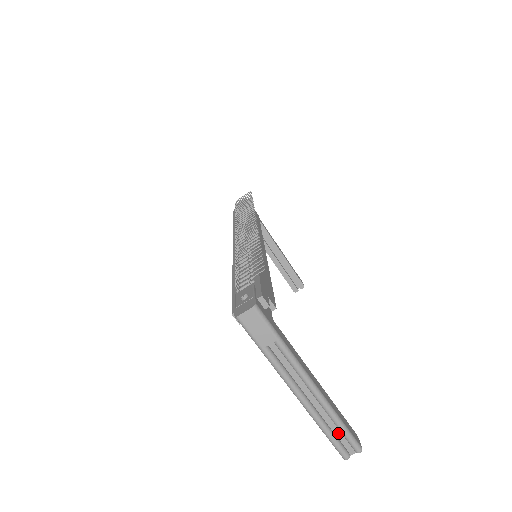
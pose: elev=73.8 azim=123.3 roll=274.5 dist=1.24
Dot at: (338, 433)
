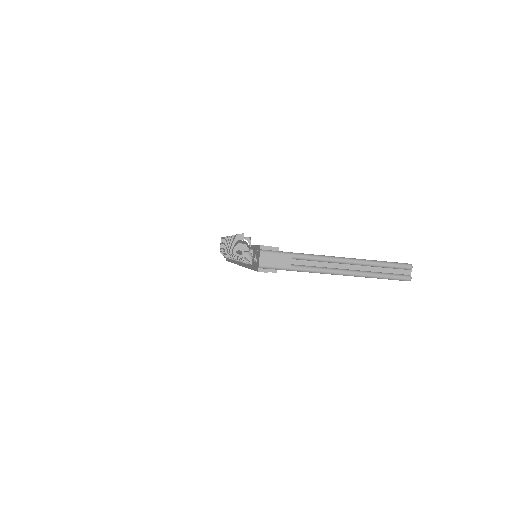
Dot at: (388, 271)
